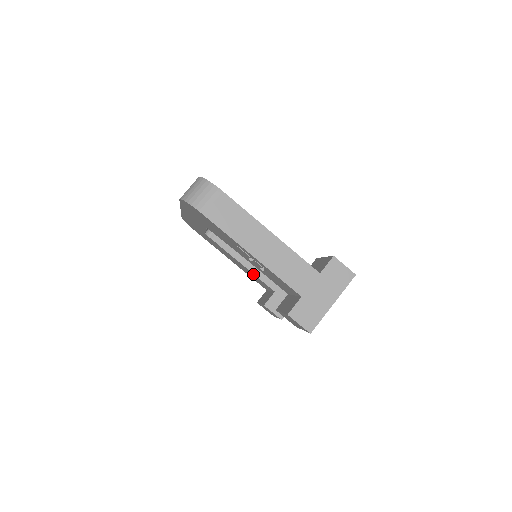
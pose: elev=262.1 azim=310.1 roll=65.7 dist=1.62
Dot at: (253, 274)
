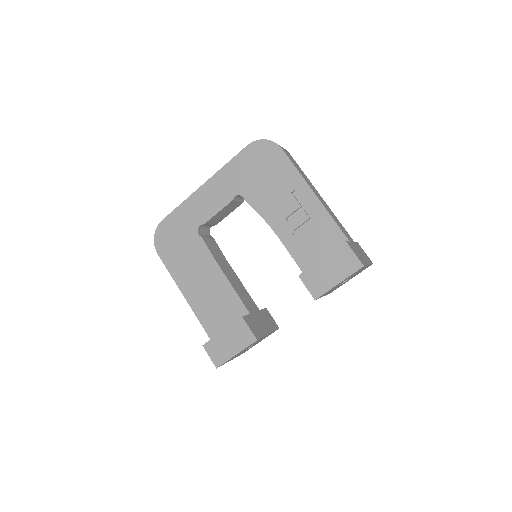
Dot at: (230, 289)
